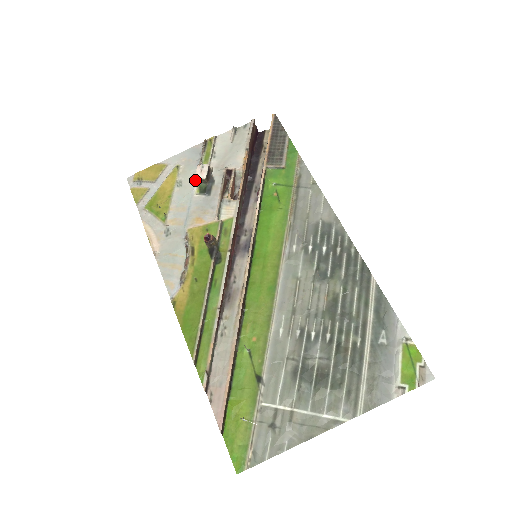
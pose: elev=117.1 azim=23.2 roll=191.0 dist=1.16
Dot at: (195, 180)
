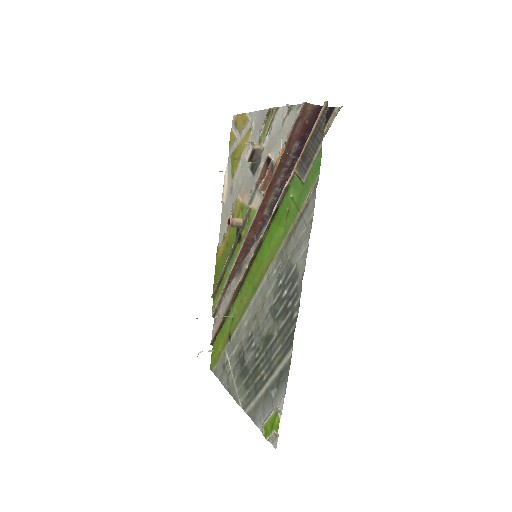
Dot at: occluded
